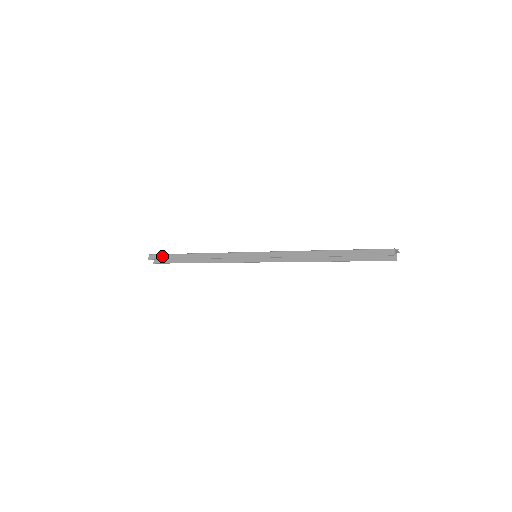
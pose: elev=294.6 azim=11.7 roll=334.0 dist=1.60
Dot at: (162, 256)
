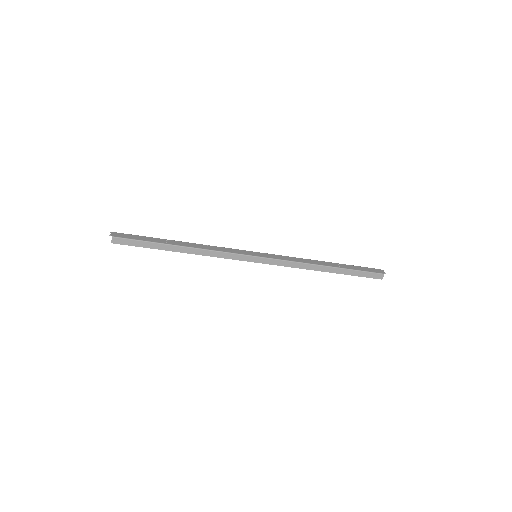
Dot at: (134, 243)
